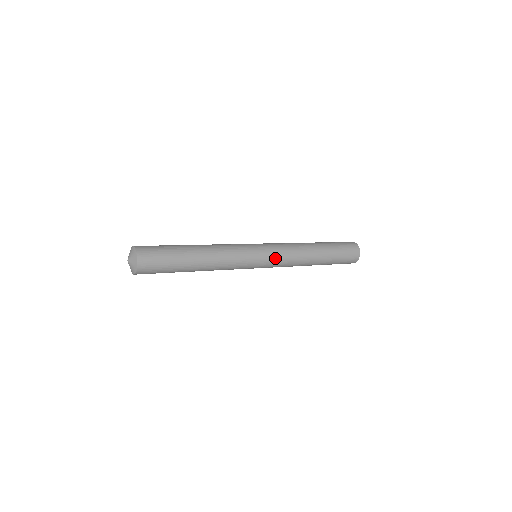
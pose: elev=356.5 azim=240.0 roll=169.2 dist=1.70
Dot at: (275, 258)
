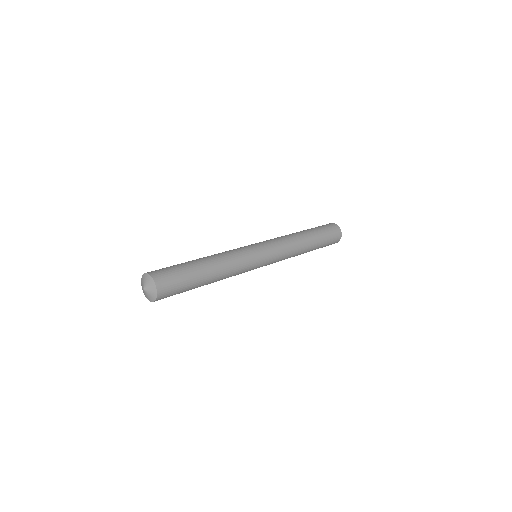
Dot at: (274, 250)
